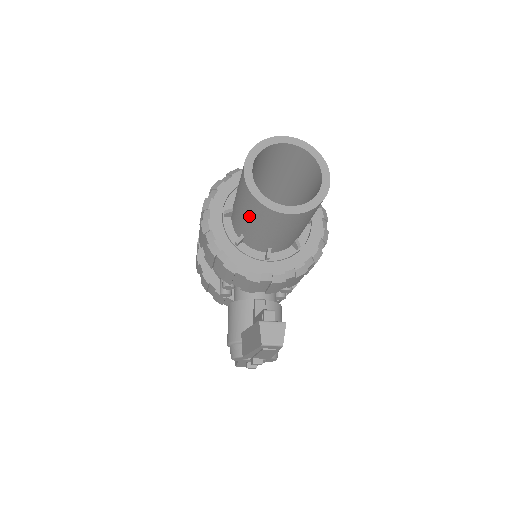
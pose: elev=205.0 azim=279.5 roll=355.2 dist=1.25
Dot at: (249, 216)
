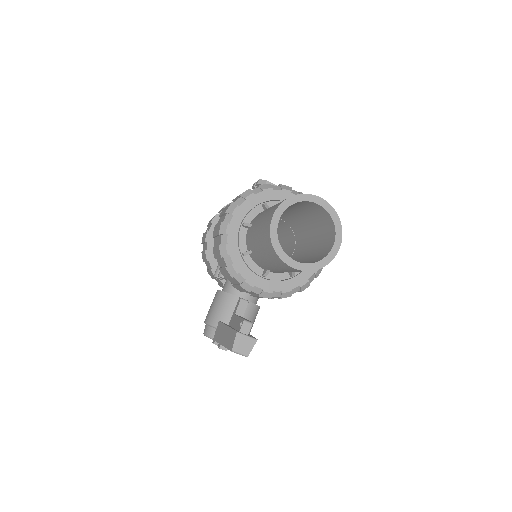
Dot at: (262, 248)
